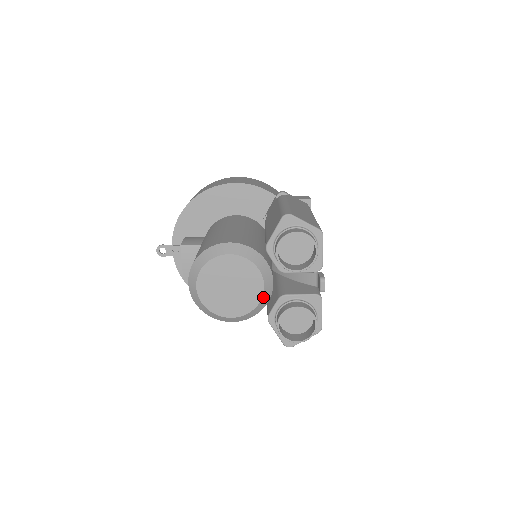
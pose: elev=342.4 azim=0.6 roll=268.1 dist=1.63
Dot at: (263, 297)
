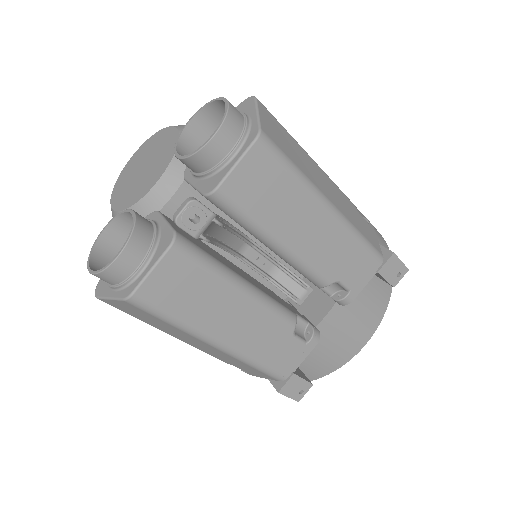
Dot at: (145, 199)
